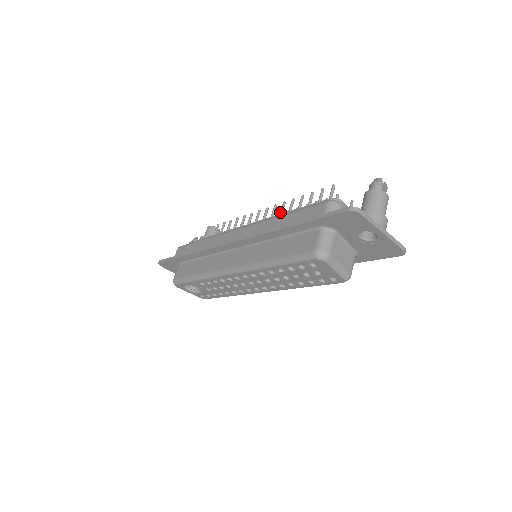
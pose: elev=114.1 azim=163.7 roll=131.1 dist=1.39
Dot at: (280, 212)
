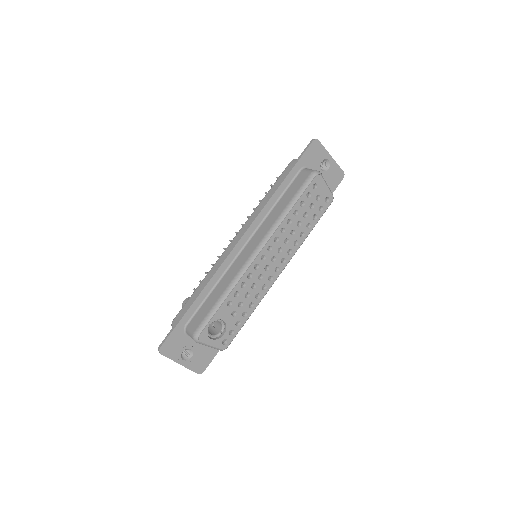
Dot at: occluded
